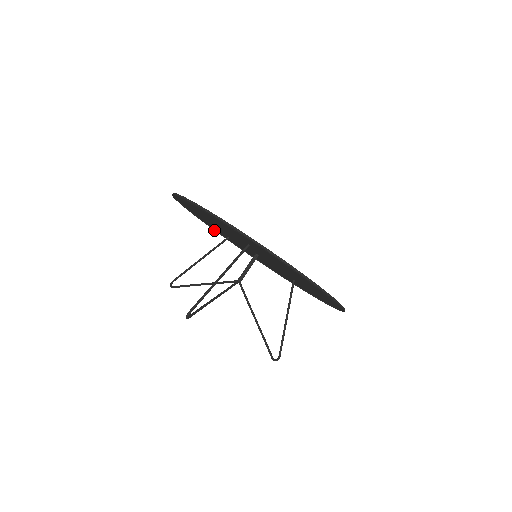
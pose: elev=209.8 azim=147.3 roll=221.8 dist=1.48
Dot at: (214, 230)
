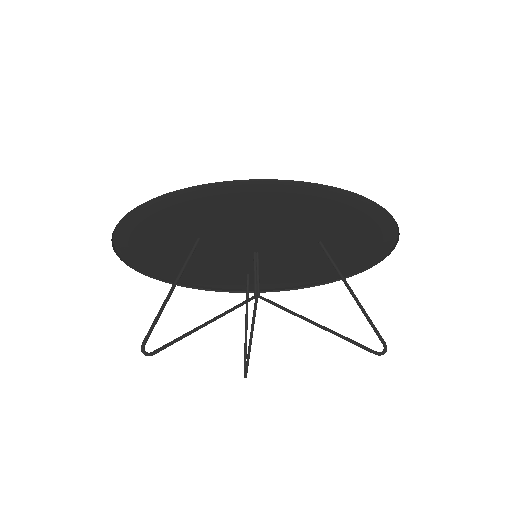
Dot at: occluded
